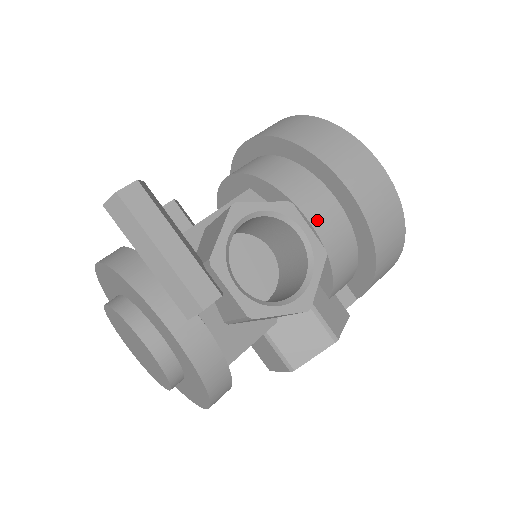
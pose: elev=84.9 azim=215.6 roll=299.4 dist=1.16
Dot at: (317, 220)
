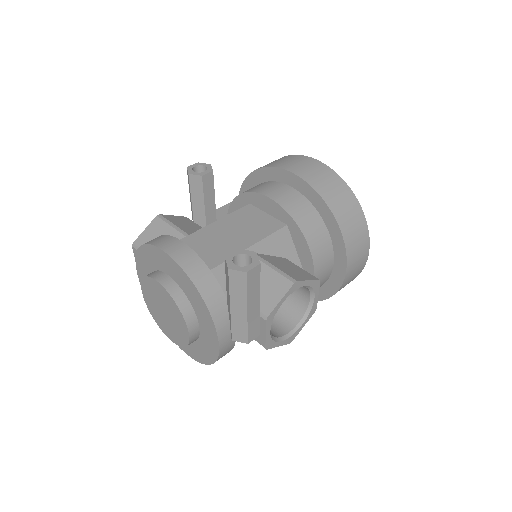
Dot at: (318, 277)
